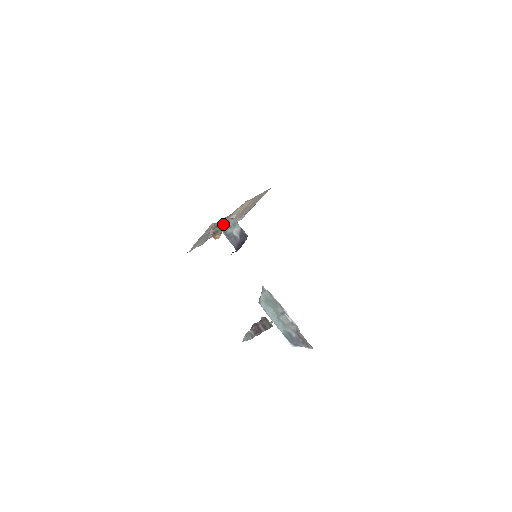
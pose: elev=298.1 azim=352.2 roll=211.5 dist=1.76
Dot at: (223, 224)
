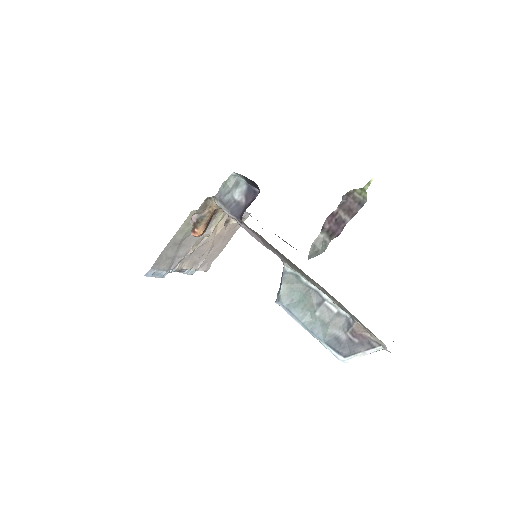
Dot at: occluded
